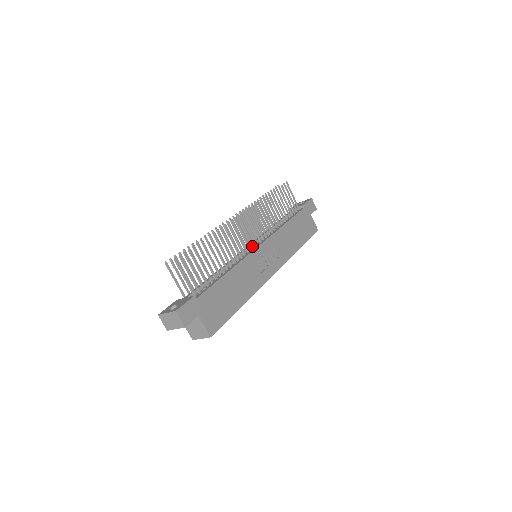
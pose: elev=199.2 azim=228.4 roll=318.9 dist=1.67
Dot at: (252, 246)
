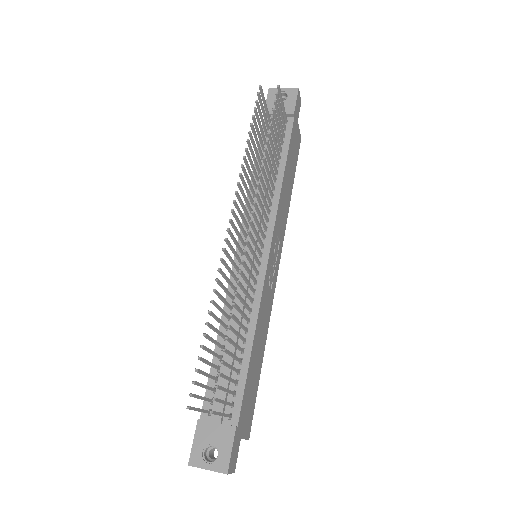
Dot at: (255, 251)
